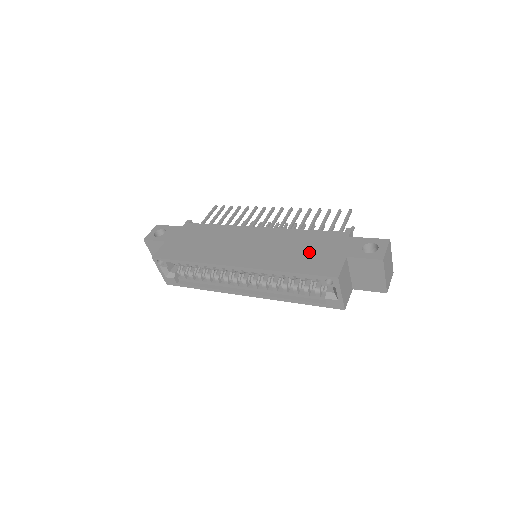
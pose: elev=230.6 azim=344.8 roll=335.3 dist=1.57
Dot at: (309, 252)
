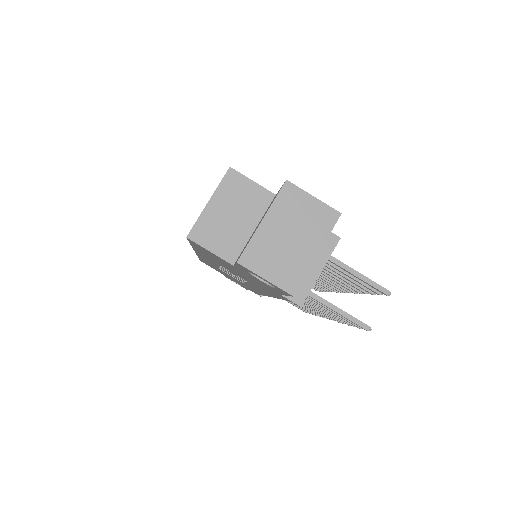
Dot at: occluded
